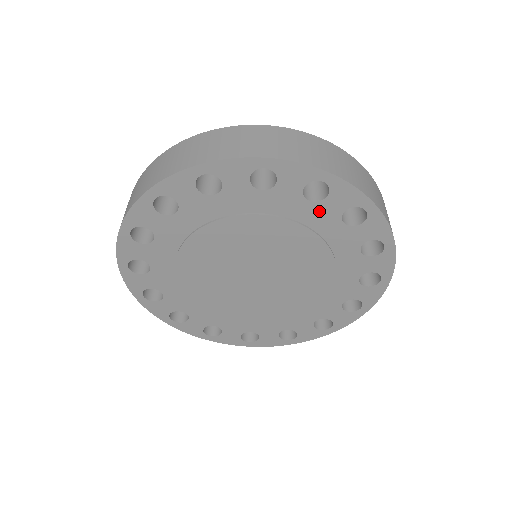
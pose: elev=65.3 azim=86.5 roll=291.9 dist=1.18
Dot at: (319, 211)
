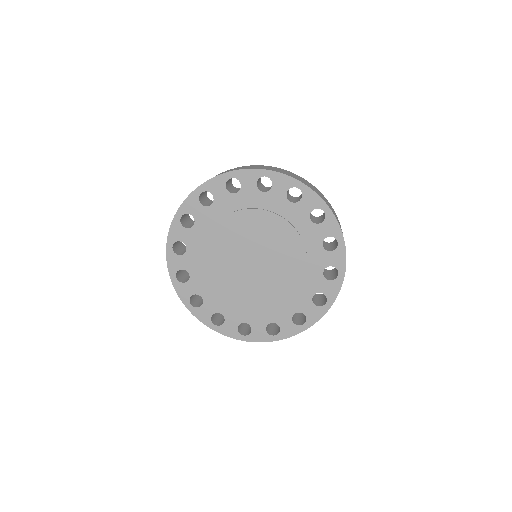
Dot at: (320, 255)
